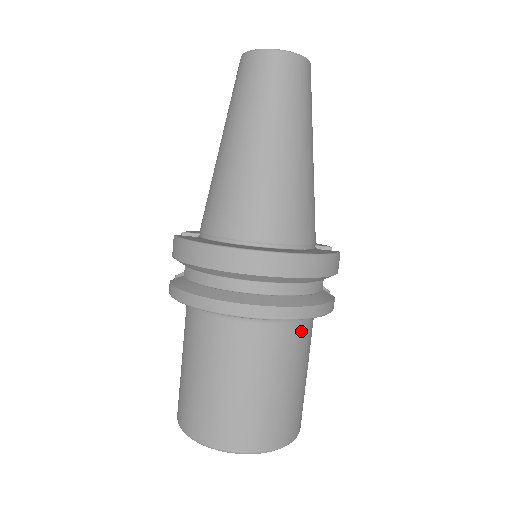
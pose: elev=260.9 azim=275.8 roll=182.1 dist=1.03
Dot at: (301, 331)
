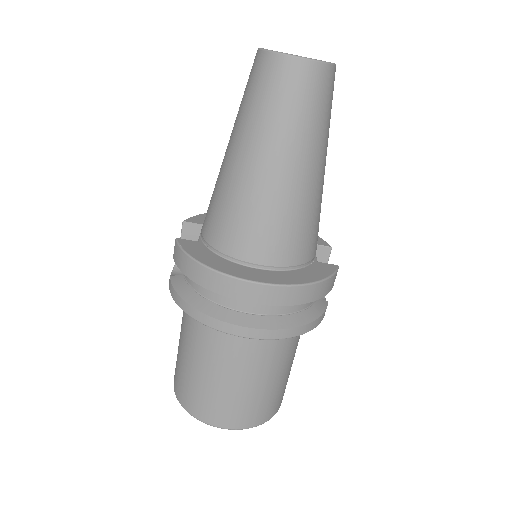
Dot at: occluded
